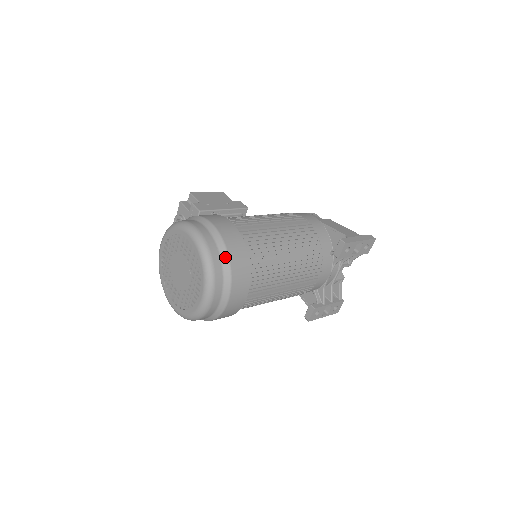
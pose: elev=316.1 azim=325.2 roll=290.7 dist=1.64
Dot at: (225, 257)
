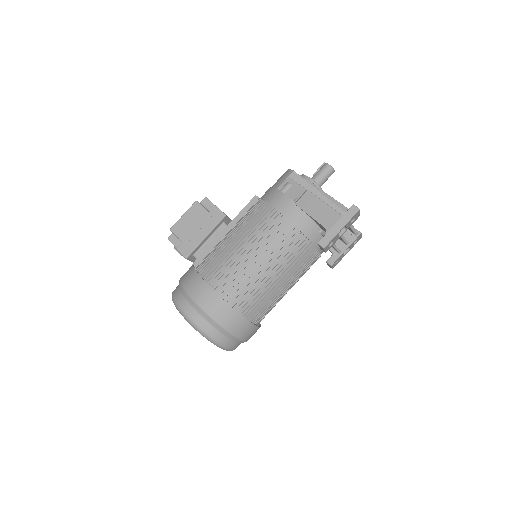
Dot at: (222, 330)
